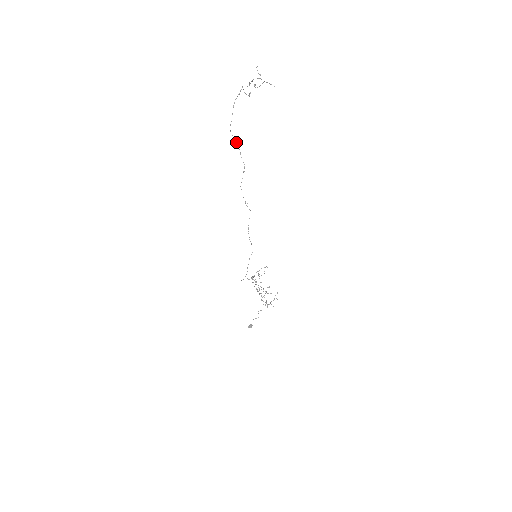
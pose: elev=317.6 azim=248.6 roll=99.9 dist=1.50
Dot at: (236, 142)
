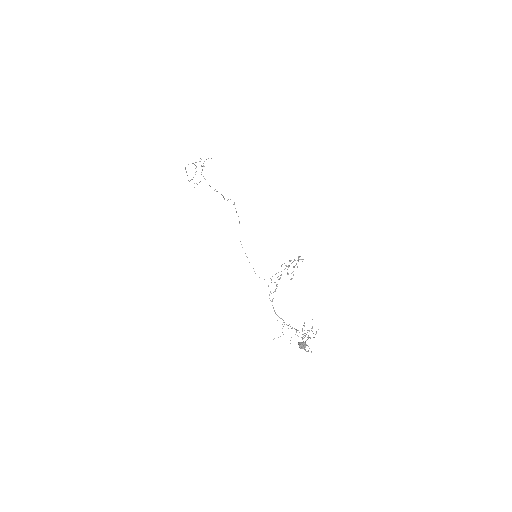
Dot at: occluded
